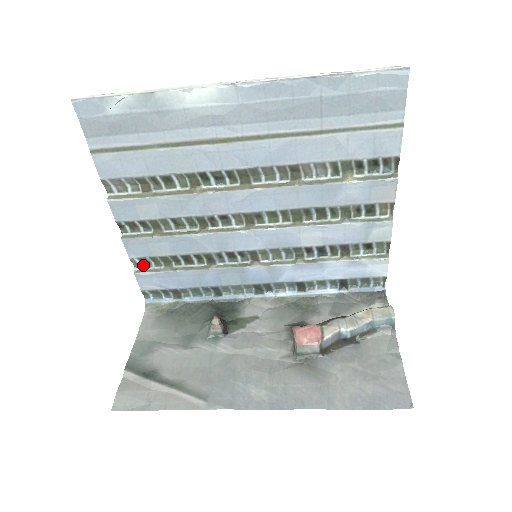
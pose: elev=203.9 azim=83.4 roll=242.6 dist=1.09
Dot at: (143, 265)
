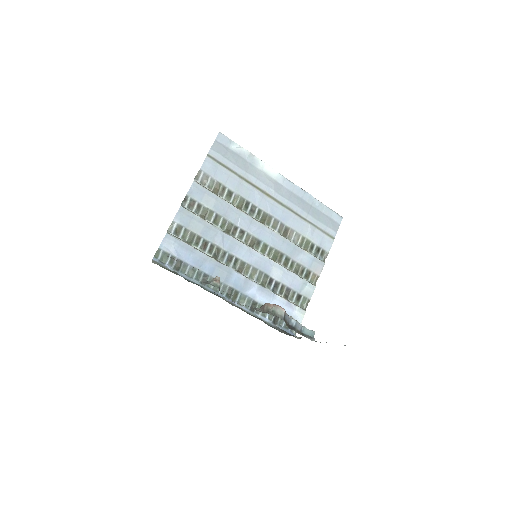
Dot at: (174, 232)
